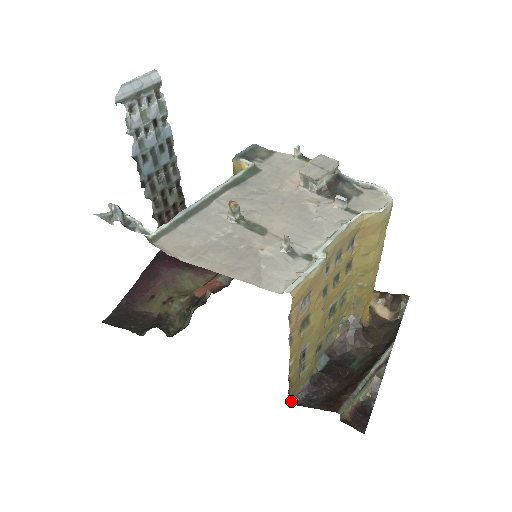
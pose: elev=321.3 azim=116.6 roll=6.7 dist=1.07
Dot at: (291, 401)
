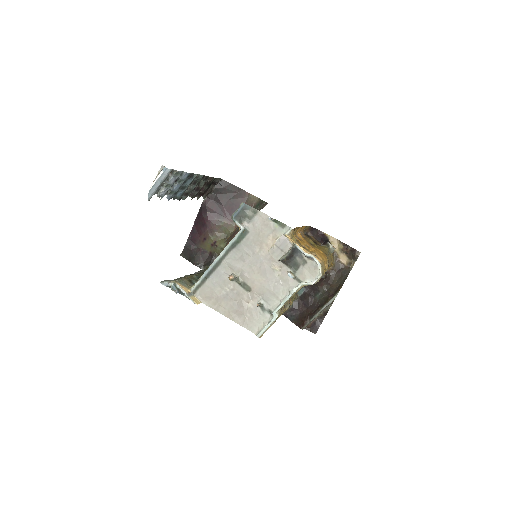
Dot at: (282, 314)
